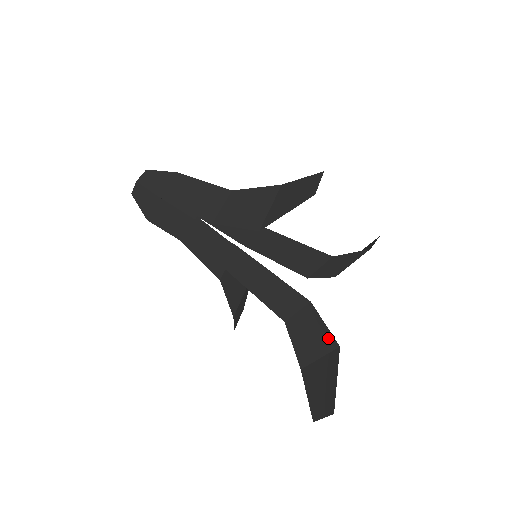
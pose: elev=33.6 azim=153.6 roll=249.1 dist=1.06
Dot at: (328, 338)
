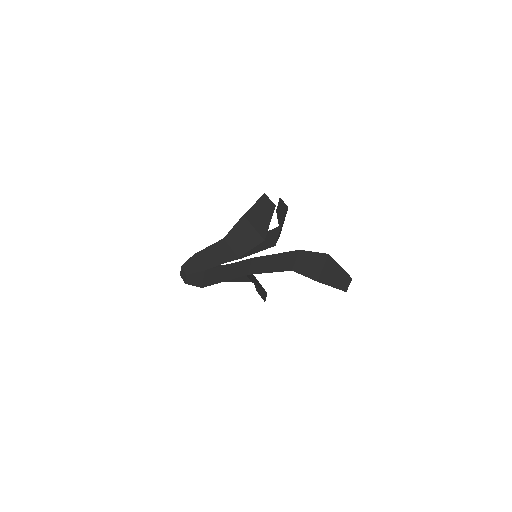
Dot at: (320, 256)
